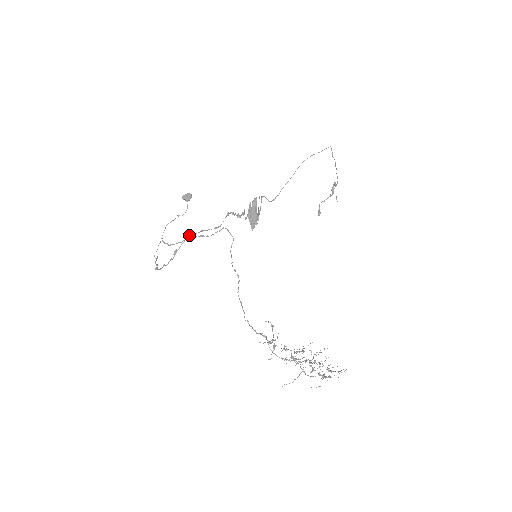
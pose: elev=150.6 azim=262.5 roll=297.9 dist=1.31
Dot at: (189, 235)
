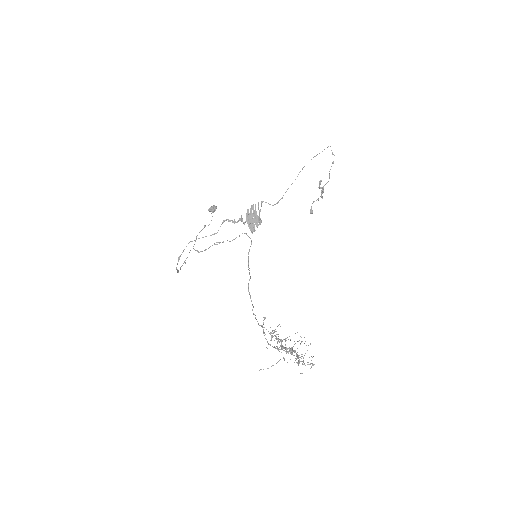
Dot at: occluded
